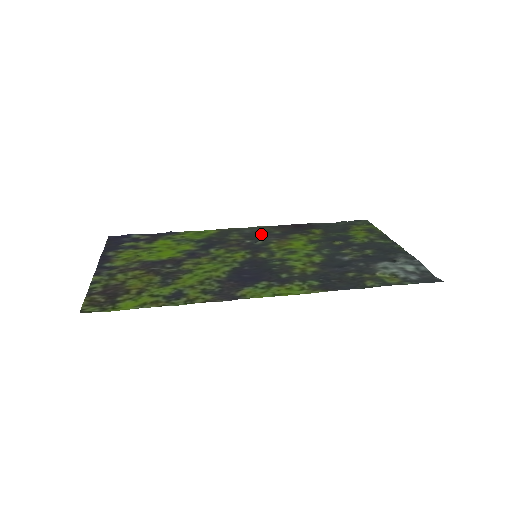
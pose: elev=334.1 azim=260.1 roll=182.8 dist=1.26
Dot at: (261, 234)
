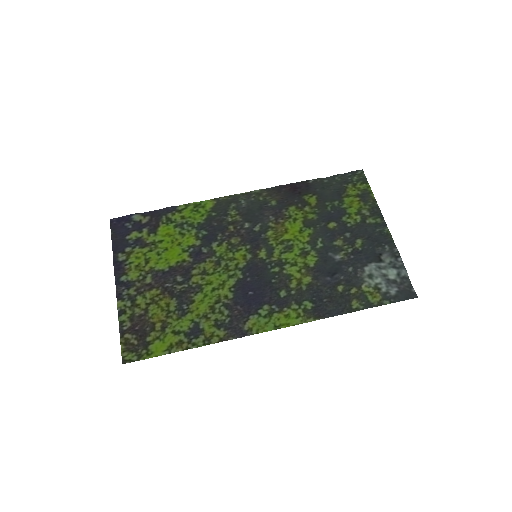
Dot at: (258, 209)
